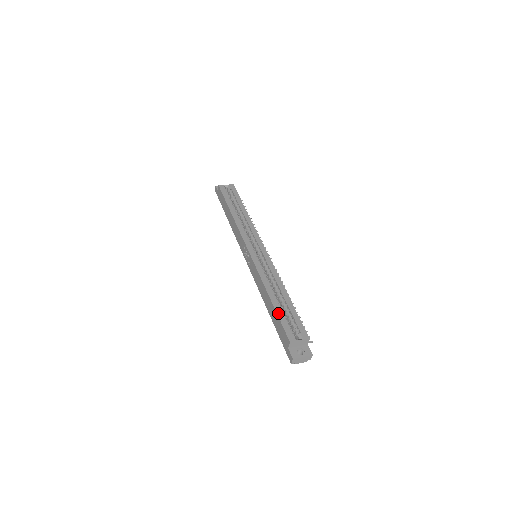
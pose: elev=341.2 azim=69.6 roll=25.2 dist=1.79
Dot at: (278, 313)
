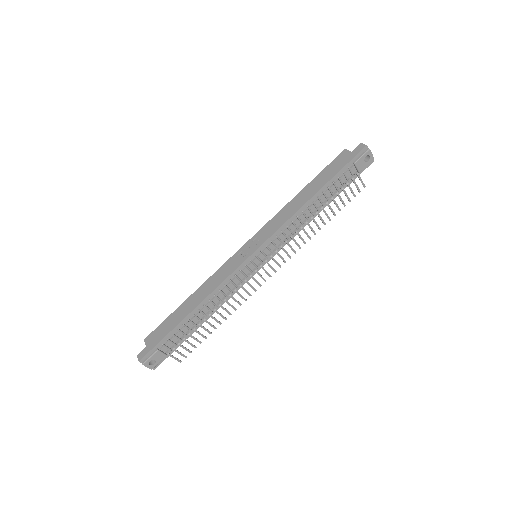
Dot at: (318, 176)
